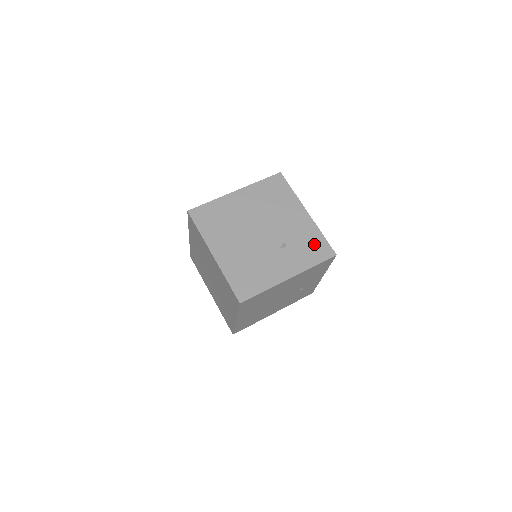
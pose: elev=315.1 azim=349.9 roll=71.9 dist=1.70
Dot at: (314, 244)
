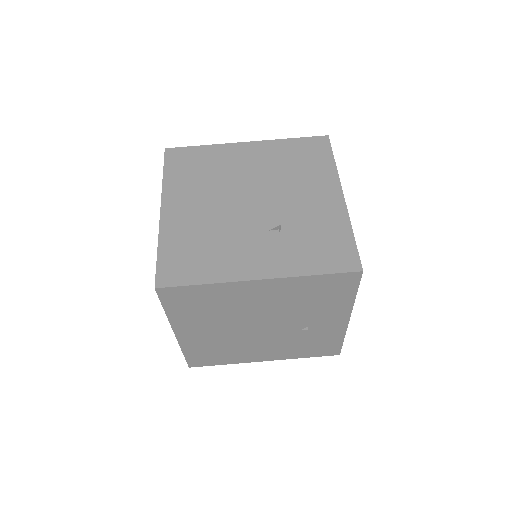
Dot at: (330, 242)
